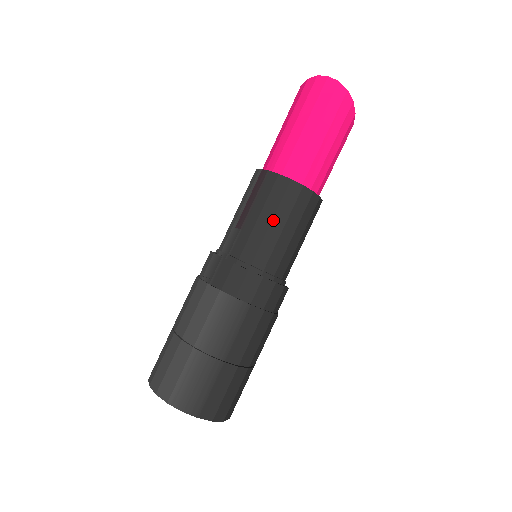
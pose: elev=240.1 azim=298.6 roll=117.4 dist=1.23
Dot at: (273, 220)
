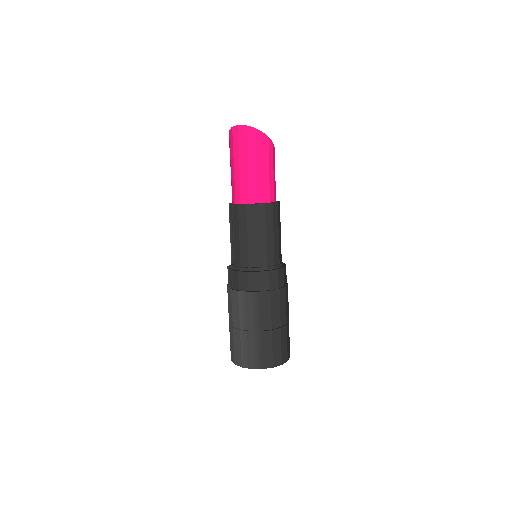
Dot at: (248, 234)
